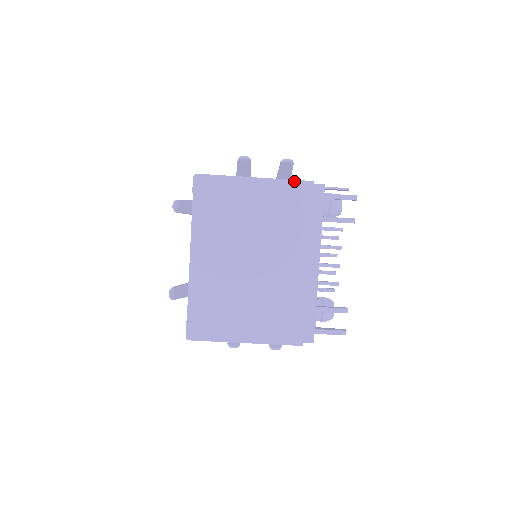
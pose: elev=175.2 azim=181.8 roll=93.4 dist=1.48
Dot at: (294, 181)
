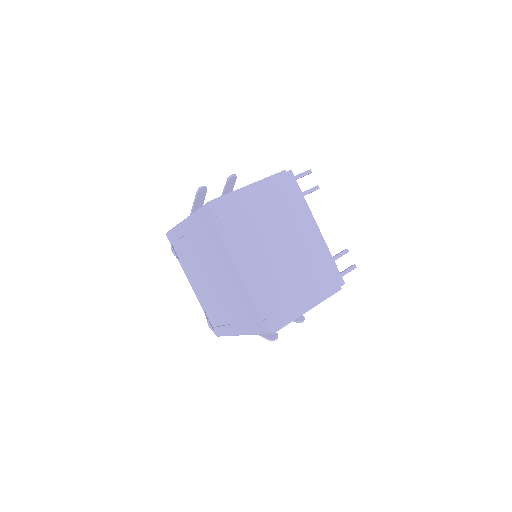
Dot at: (274, 175)
